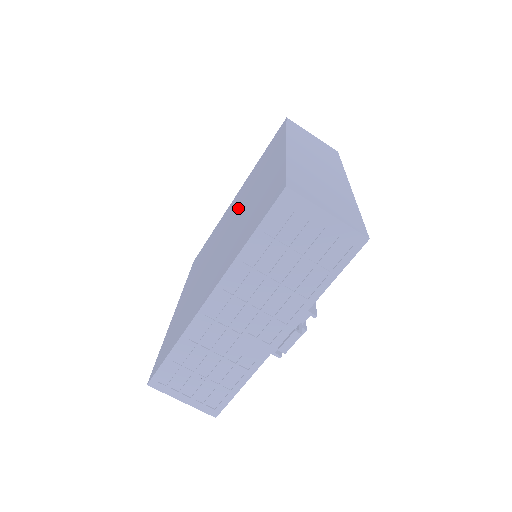
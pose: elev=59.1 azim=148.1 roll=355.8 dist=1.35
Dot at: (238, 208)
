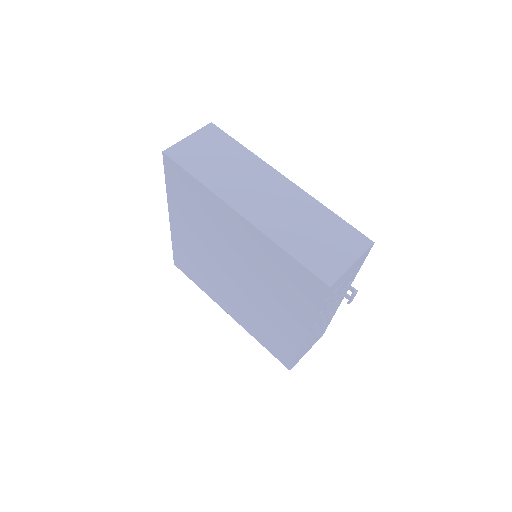
Dot at: (217, 249)
